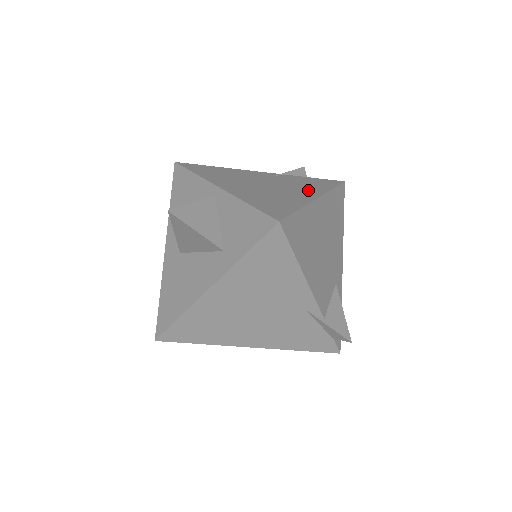
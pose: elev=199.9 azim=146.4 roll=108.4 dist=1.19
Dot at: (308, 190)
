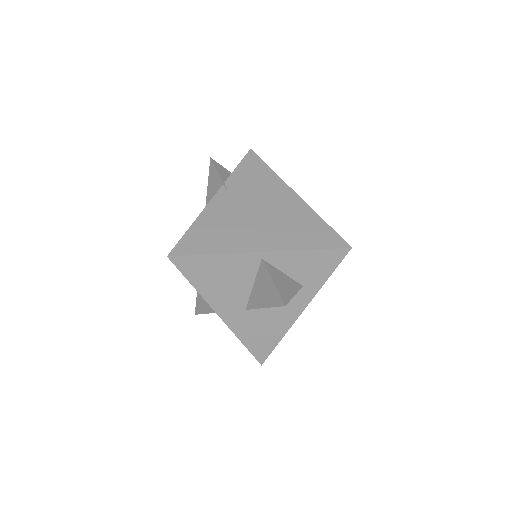
Dot at: (276, 190)
